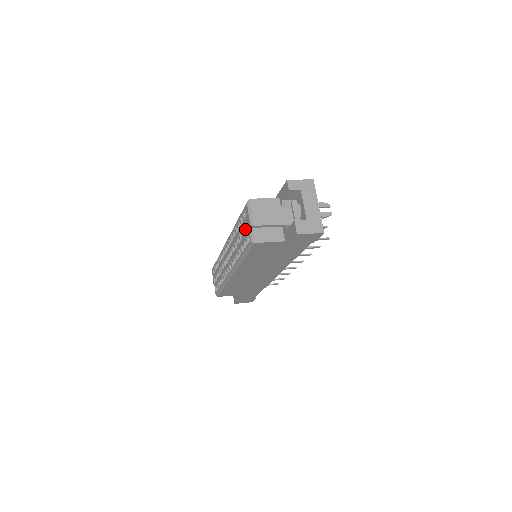
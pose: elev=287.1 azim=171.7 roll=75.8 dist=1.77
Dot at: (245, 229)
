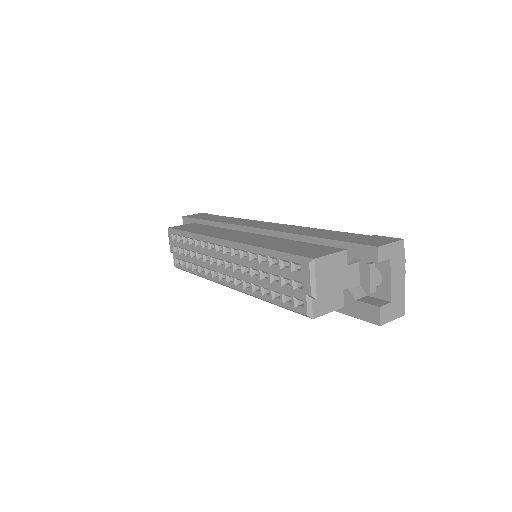
Dot at: (292, 286)
